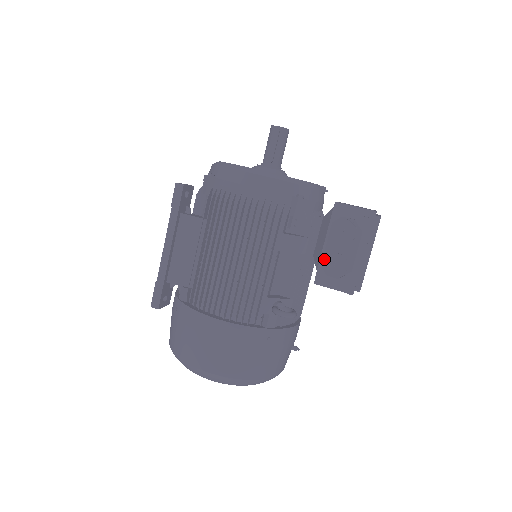
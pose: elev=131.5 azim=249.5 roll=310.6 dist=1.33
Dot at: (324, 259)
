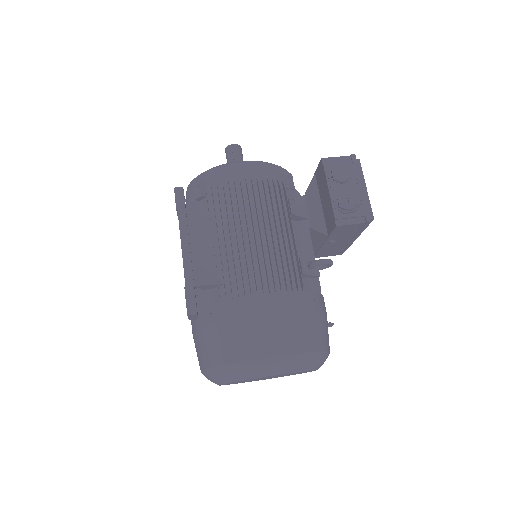
Dot at: (335, 202)
